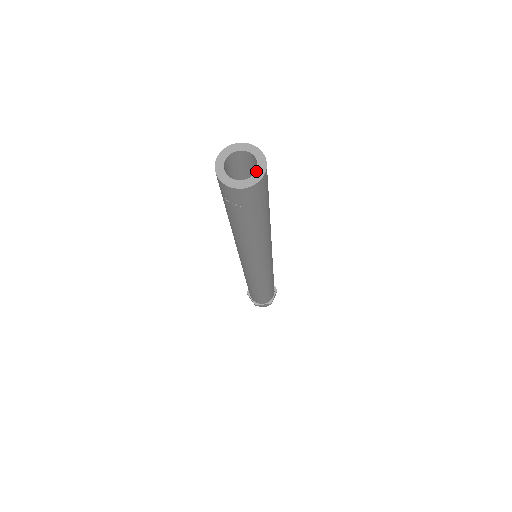
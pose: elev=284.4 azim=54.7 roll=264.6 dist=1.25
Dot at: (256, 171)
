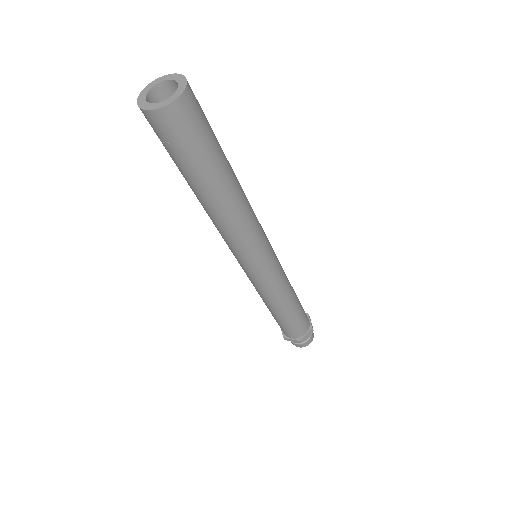
Dot at: (171, 96)
